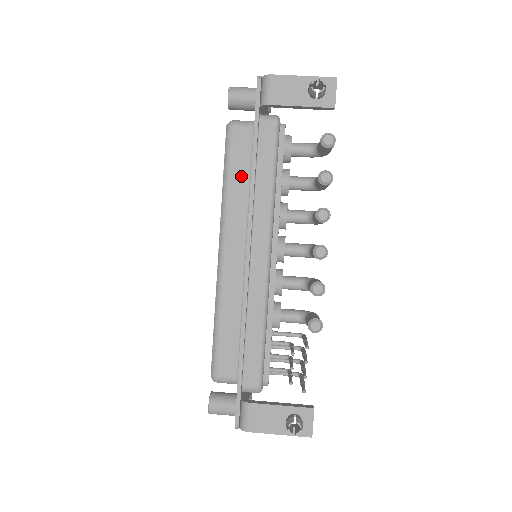
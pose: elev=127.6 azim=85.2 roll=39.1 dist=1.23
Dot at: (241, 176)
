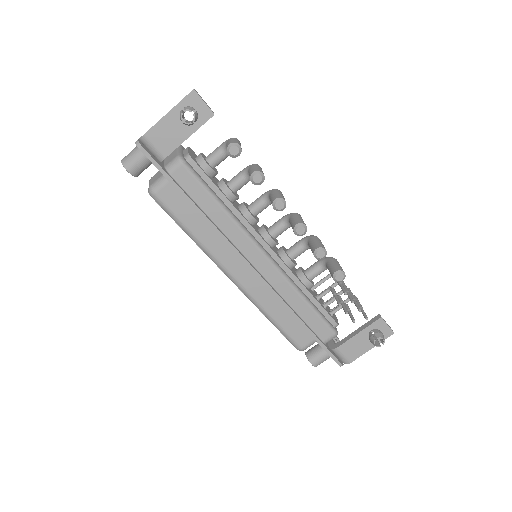
Dot at: (195, 221)
